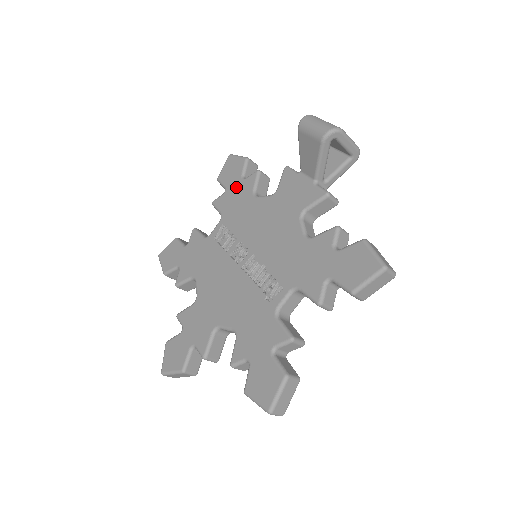
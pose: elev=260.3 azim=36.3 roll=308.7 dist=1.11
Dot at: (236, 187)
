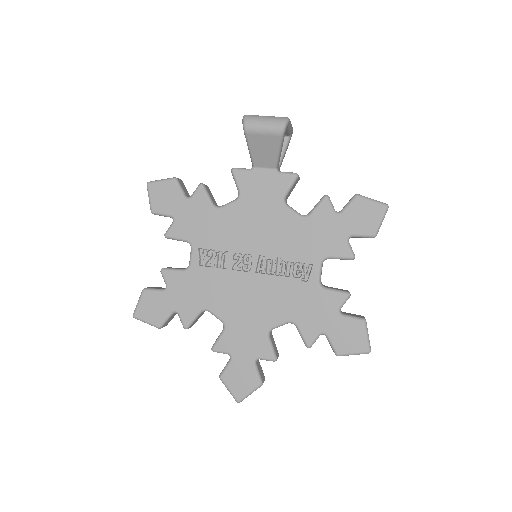
Dot at: (186, 209)
